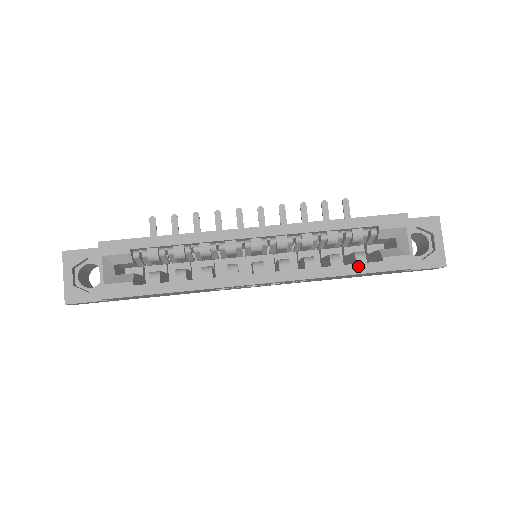
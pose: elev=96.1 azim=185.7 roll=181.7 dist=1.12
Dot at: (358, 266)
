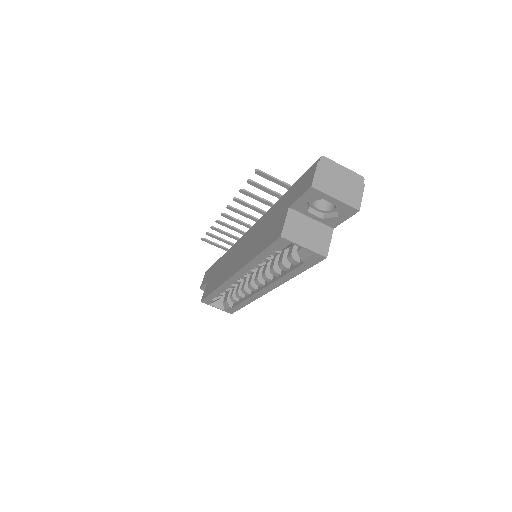
Dot at: (296, 270)
